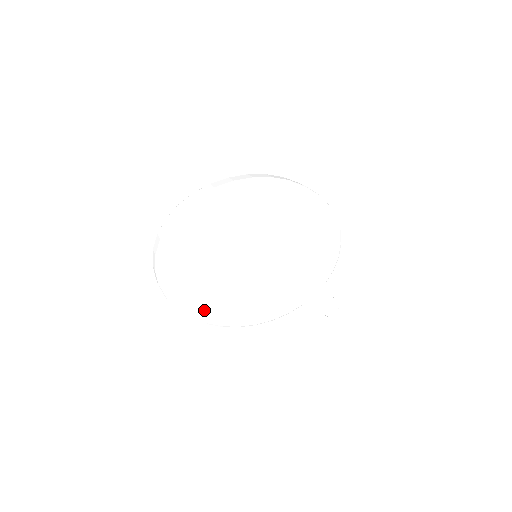
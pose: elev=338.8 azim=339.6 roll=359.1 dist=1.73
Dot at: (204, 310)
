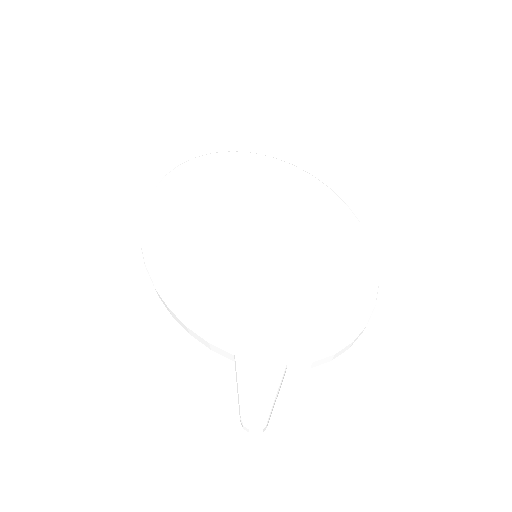
Dot at: (158, 229)
